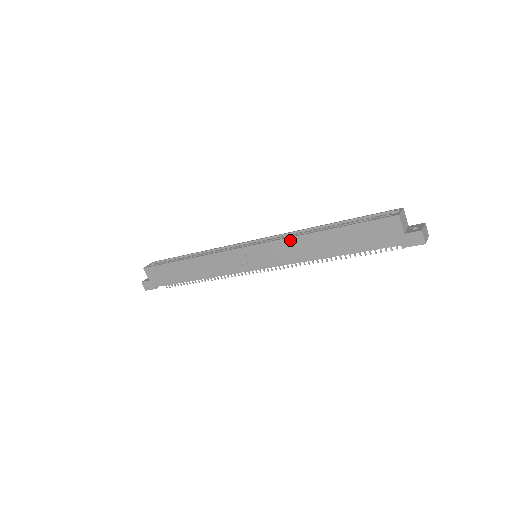
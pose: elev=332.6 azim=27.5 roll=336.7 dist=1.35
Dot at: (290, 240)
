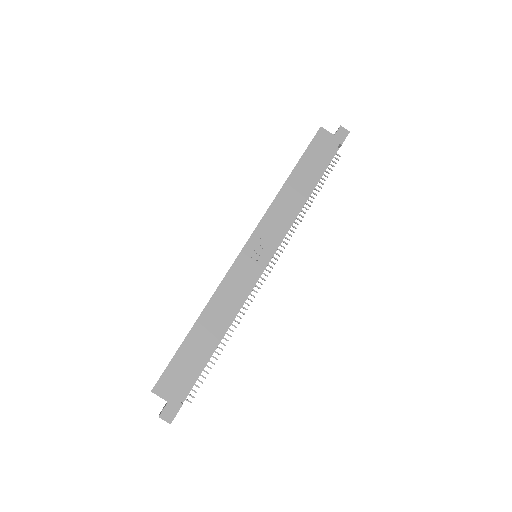
Dot at: (273, 205)
